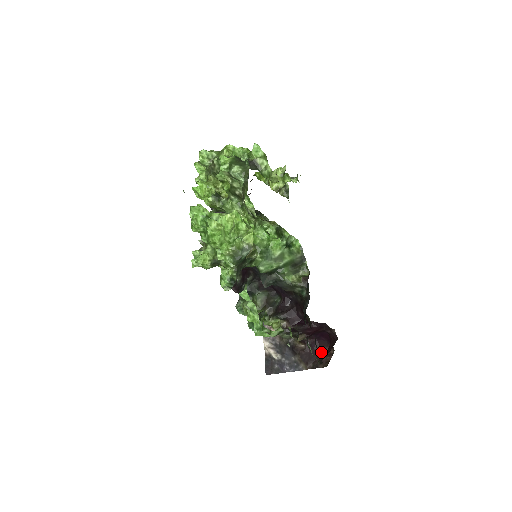
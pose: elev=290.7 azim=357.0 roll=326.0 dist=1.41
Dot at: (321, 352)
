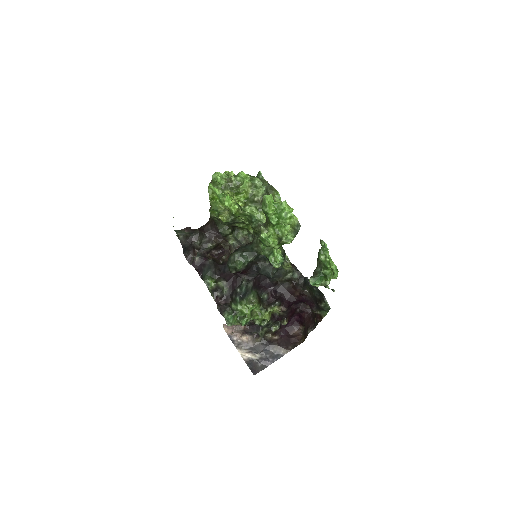
Dot at: (292, 335)
